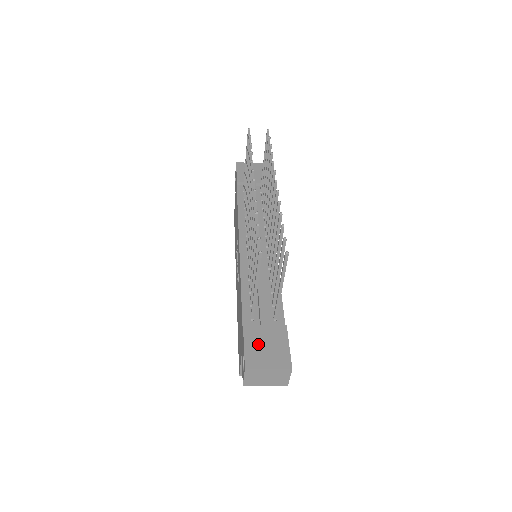
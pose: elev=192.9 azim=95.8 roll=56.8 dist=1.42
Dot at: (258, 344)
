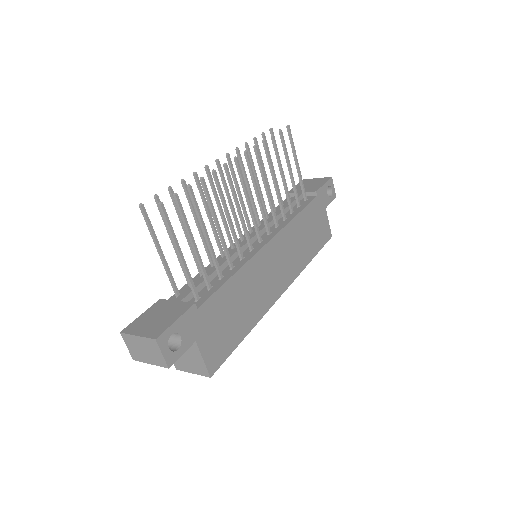
Dot at: (153, 315)
